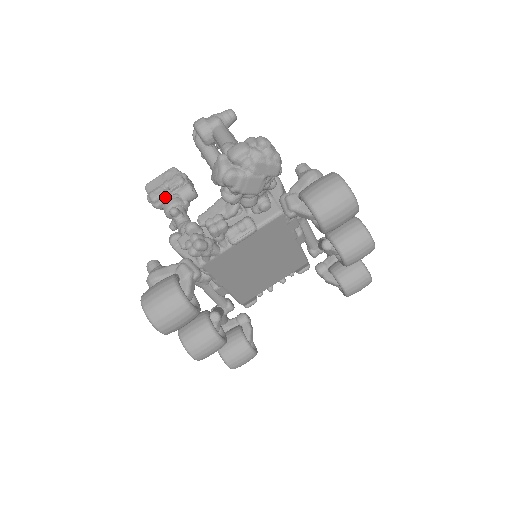
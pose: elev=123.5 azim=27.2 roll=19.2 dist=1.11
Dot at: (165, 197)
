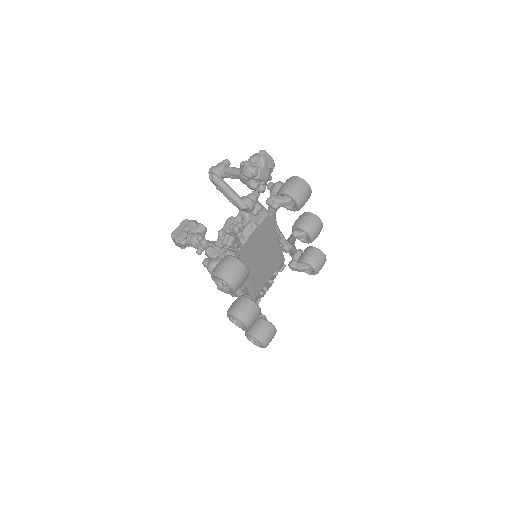
Dot at: (188, 236)
